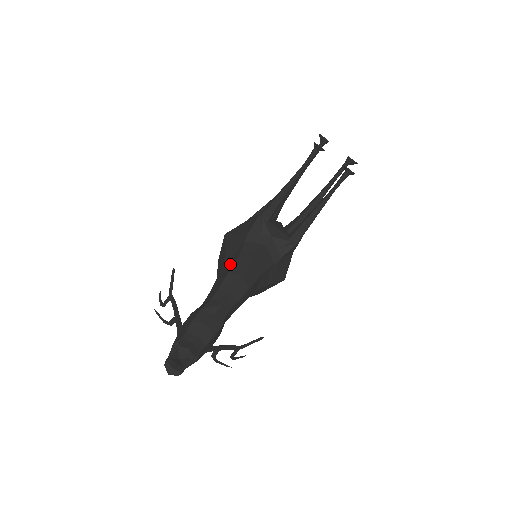
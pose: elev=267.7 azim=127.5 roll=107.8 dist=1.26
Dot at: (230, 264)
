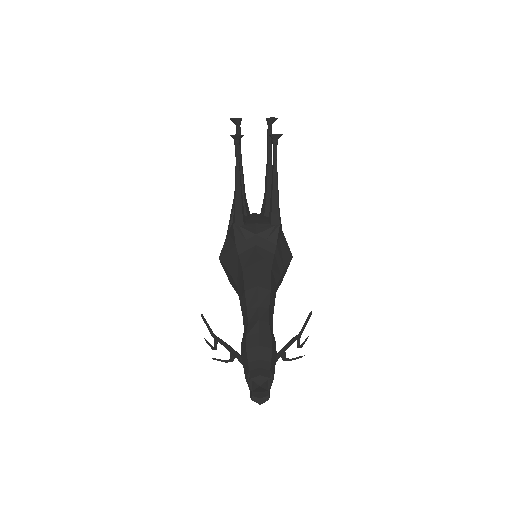
Dot at: (241, 282)
